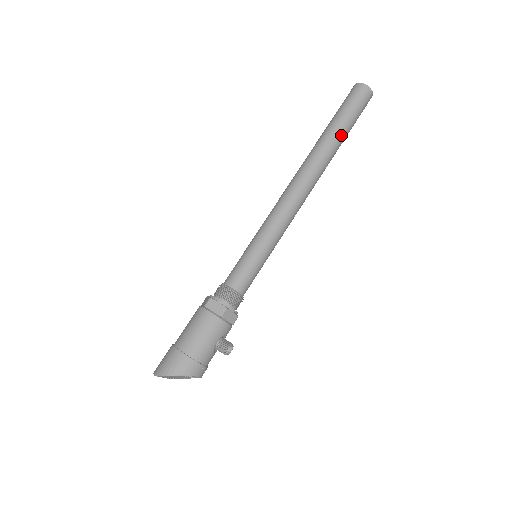
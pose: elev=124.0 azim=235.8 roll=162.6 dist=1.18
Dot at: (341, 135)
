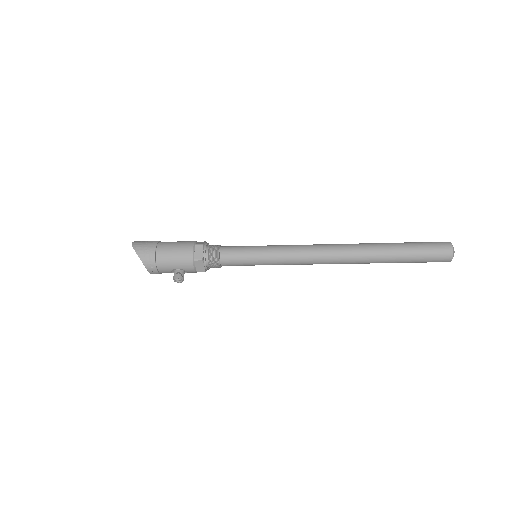
Dot at: (393, 258)
